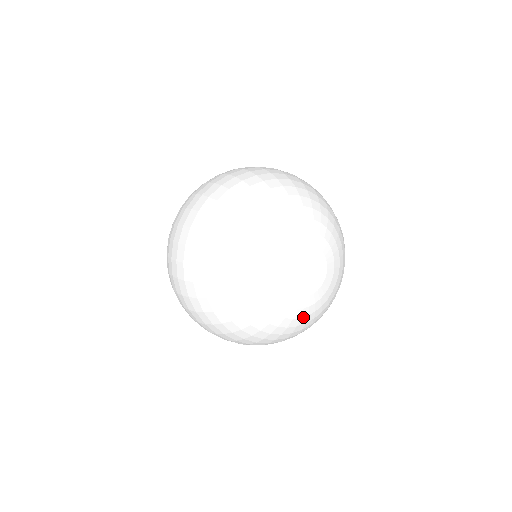
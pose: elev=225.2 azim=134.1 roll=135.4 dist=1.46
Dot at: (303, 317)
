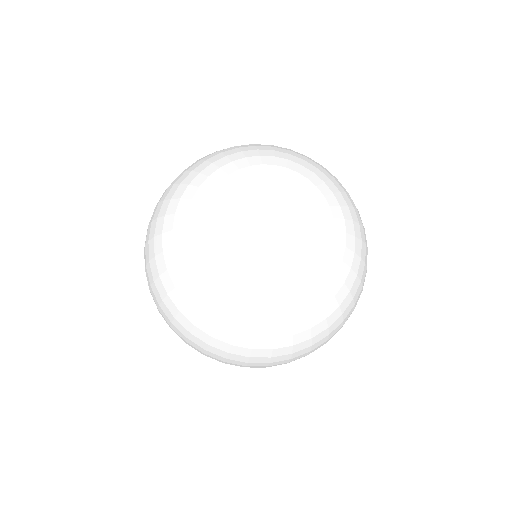
Dot at: (230, 282)
